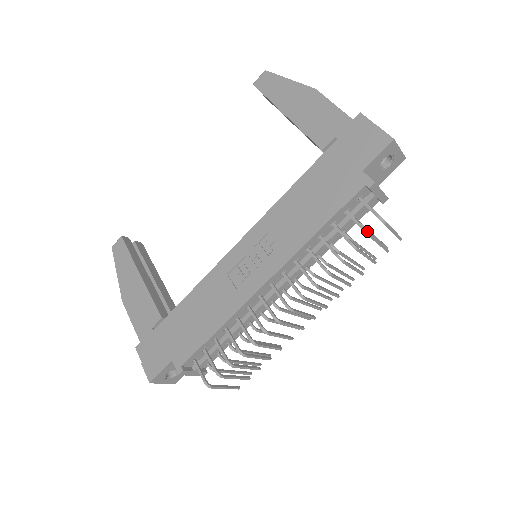
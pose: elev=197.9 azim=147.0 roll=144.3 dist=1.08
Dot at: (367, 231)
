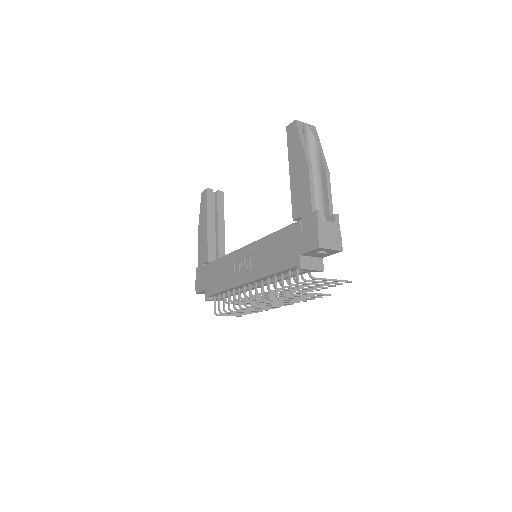
Dot at: (291, 293)
